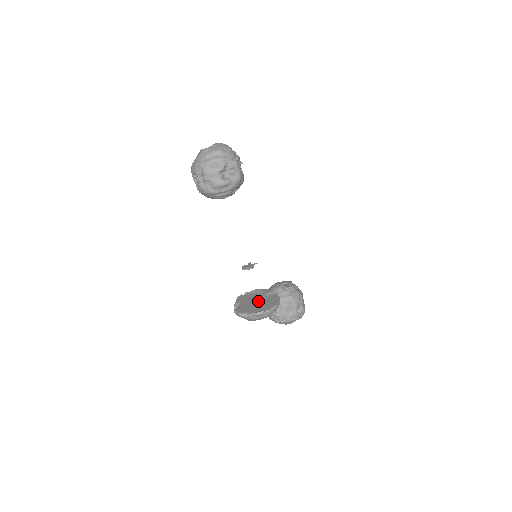
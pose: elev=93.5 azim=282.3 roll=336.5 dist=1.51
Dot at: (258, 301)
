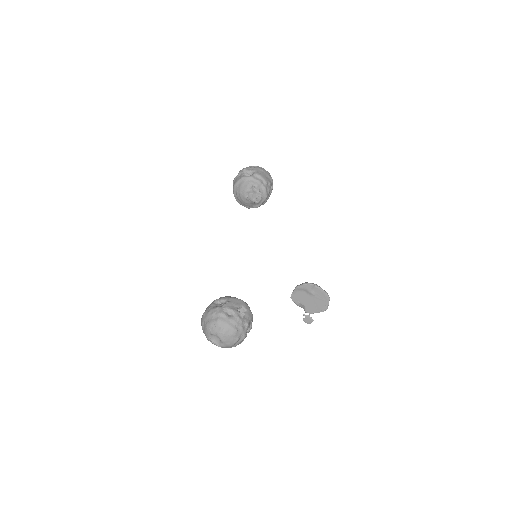
Dot at: (312, 299)
